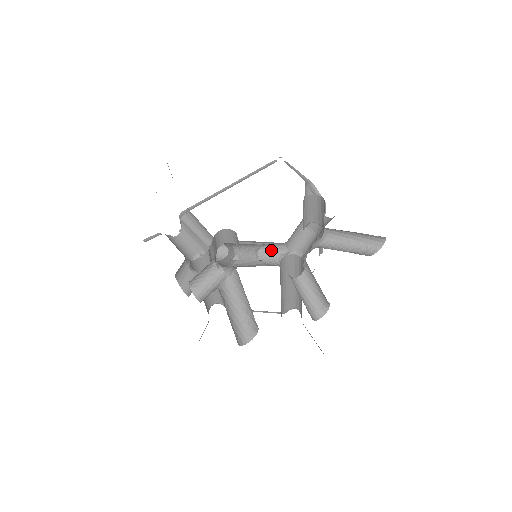
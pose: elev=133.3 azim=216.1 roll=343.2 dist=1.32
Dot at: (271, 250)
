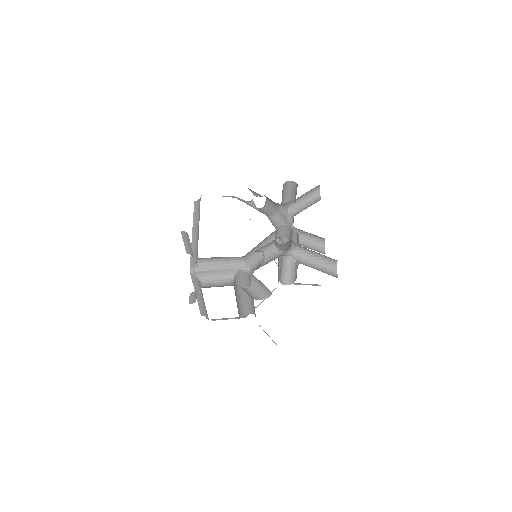
Dot at: (272, 239)
